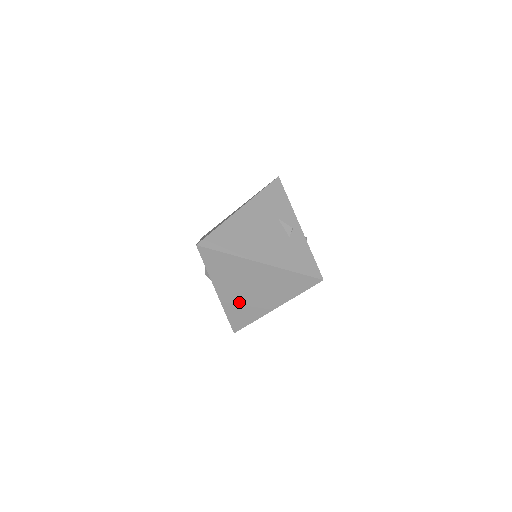
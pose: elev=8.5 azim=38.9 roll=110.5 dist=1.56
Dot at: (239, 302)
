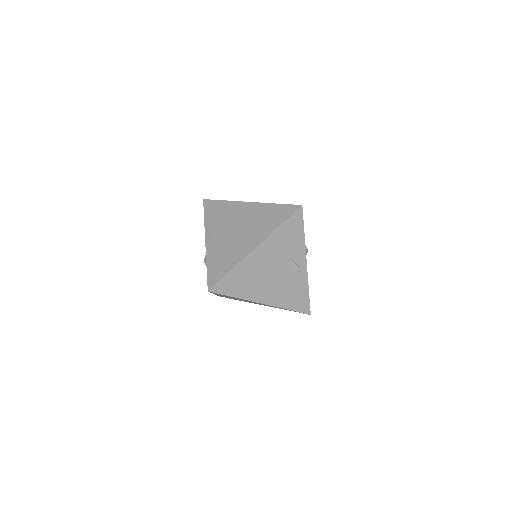
Dot at: (232, 298)
